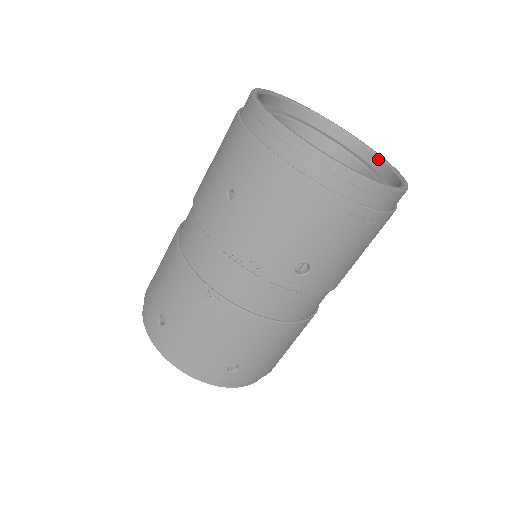
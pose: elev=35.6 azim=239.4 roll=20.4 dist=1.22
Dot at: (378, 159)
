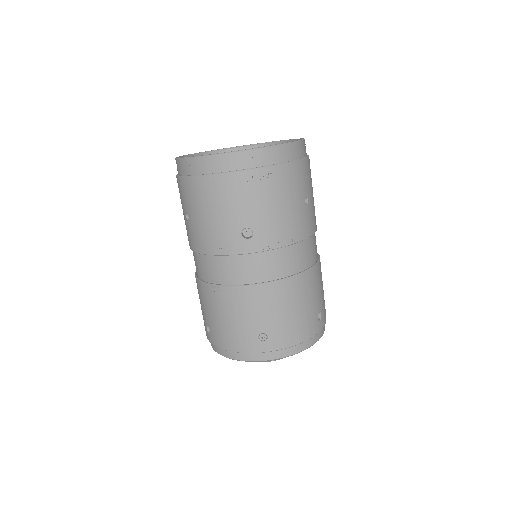
Dot at: occluded
